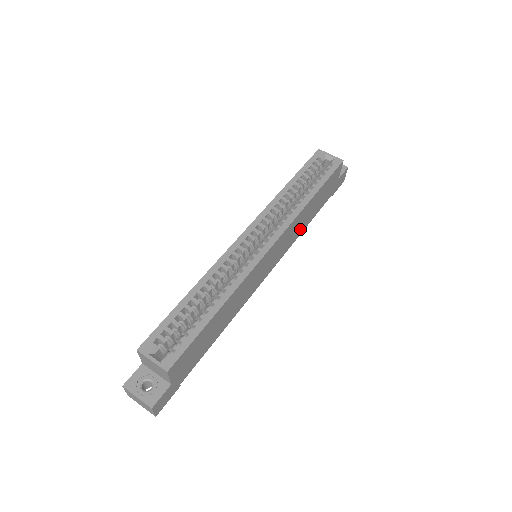
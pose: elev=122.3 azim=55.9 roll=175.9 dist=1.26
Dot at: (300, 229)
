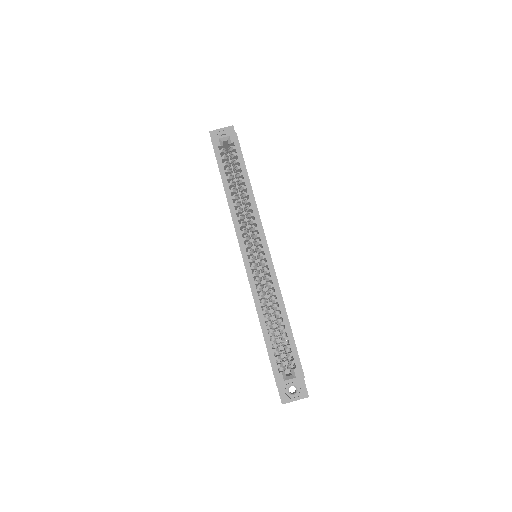
Dot at: occluded
